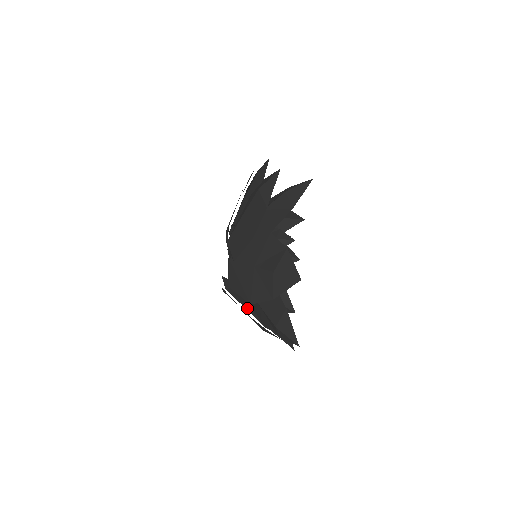
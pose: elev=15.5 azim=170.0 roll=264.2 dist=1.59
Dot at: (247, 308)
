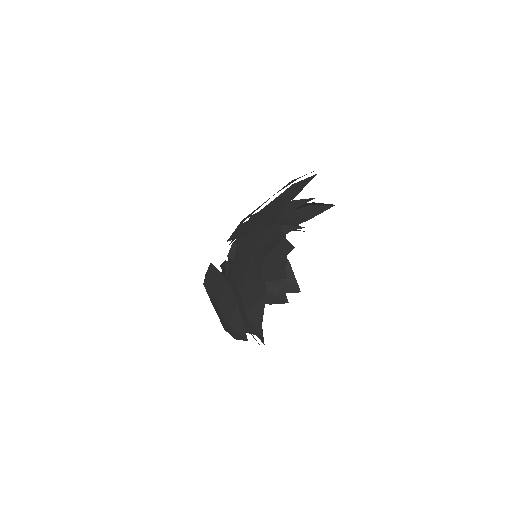
Dot at: occluded
